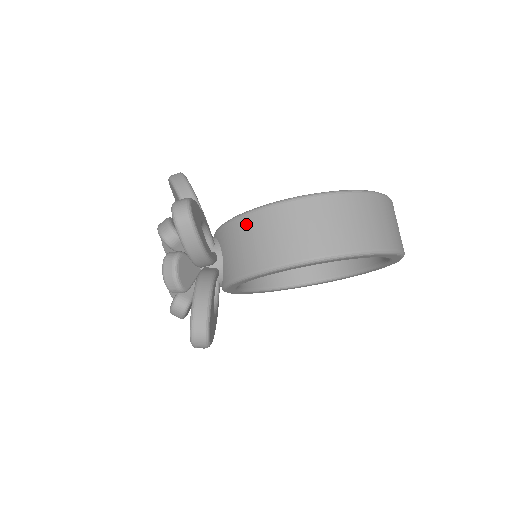
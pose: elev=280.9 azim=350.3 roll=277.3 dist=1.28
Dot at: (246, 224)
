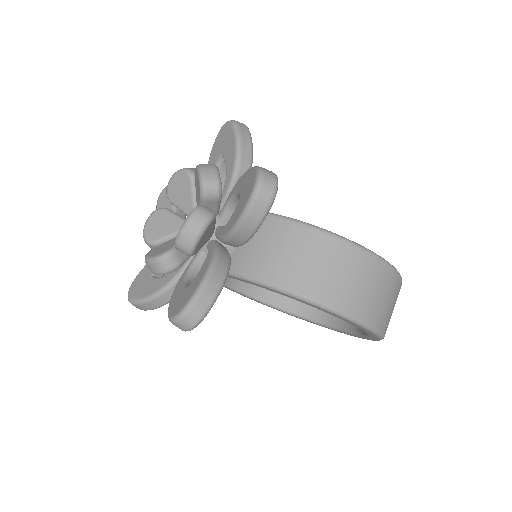
Dot at: (295, 233)
